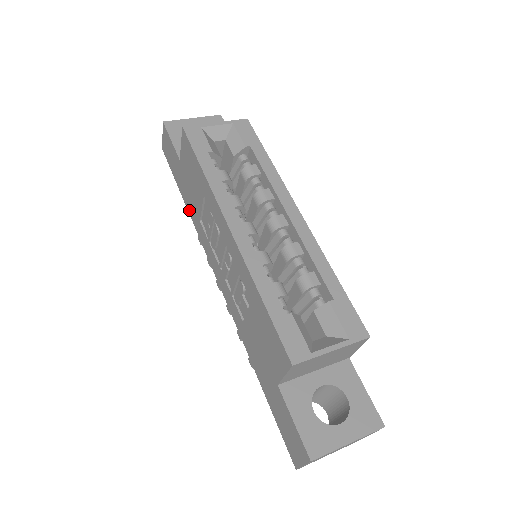
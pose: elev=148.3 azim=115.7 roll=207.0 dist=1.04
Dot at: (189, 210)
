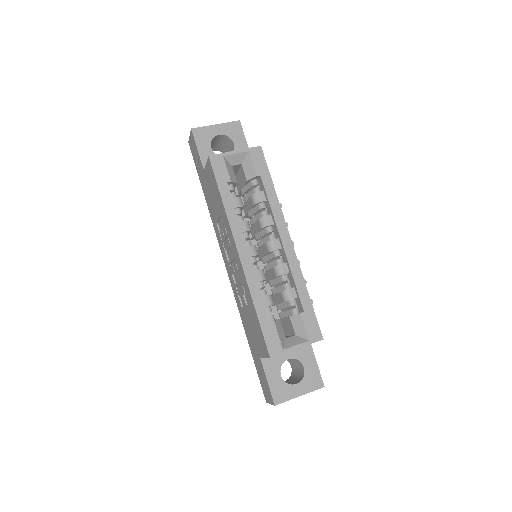
Dot at: (208, 207)
